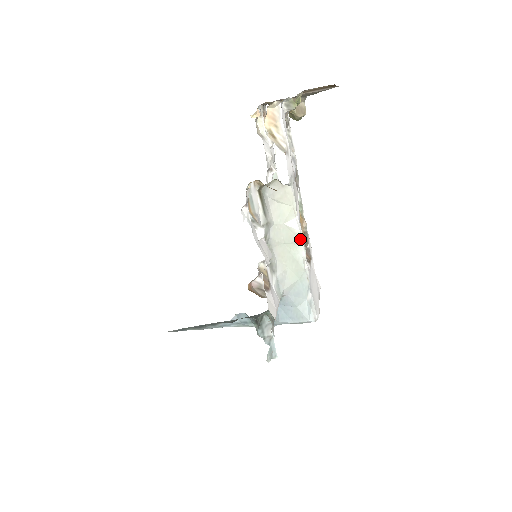
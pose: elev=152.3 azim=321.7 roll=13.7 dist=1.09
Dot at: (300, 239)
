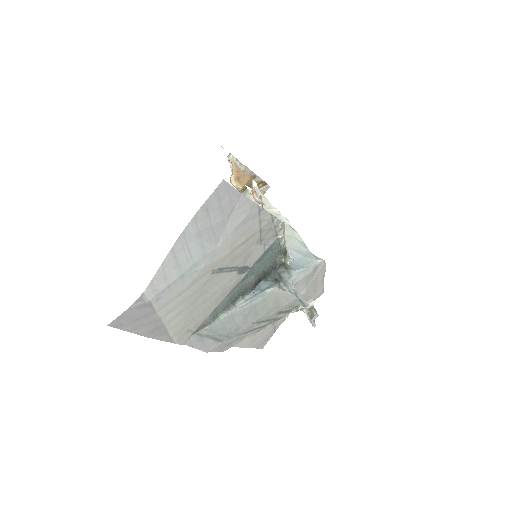
Dot at: occluded
